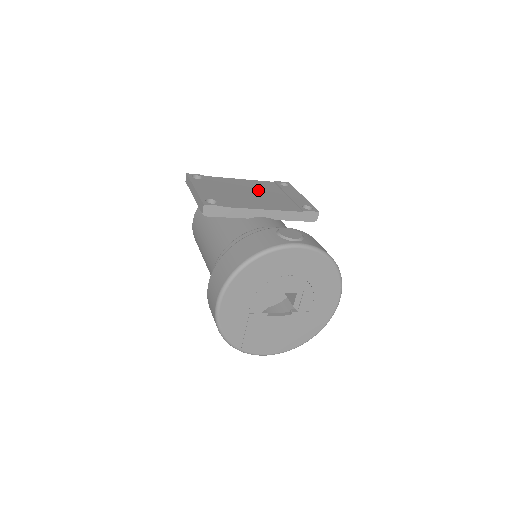
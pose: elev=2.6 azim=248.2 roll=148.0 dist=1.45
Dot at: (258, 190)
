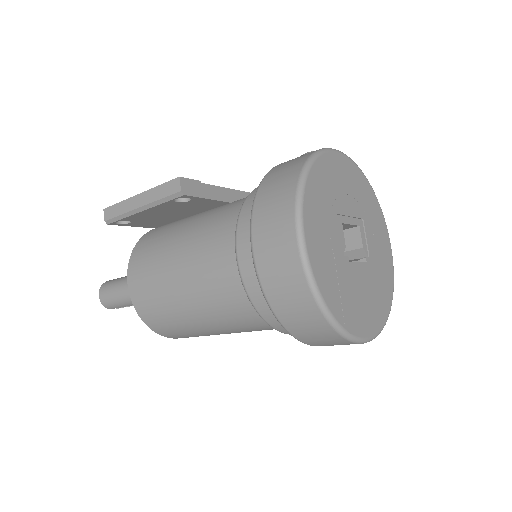
Dot at: occluded
